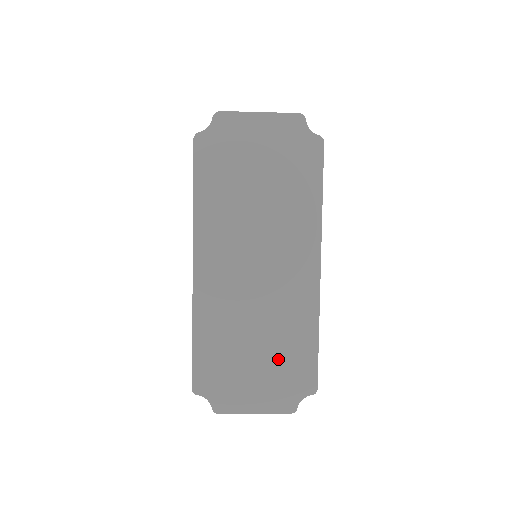
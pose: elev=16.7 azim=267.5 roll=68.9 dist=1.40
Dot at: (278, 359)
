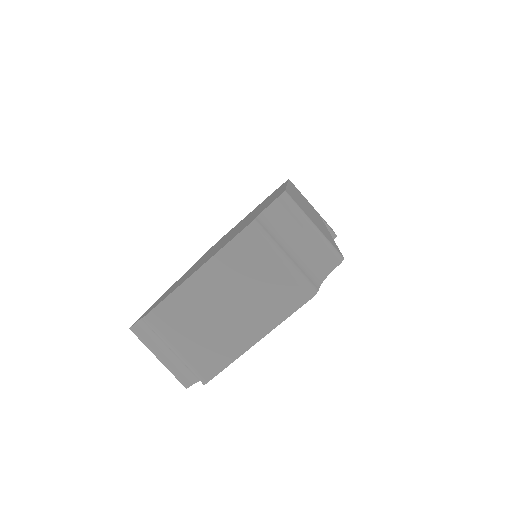
Dot at: occluded
